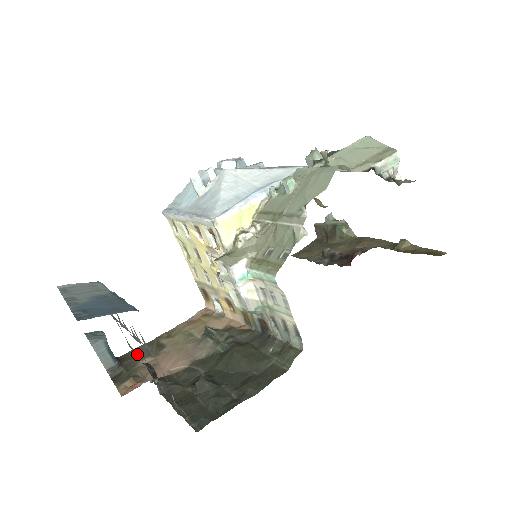
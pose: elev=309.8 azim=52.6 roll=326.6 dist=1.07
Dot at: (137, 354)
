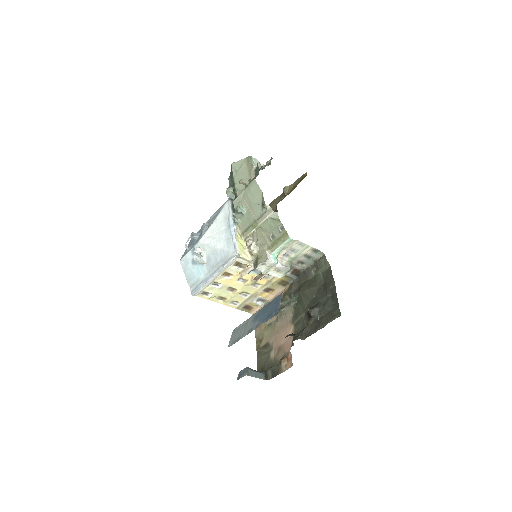
Dot at: (263, 361)
